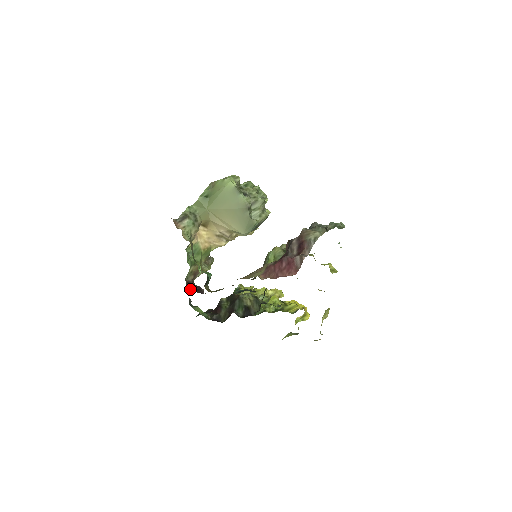
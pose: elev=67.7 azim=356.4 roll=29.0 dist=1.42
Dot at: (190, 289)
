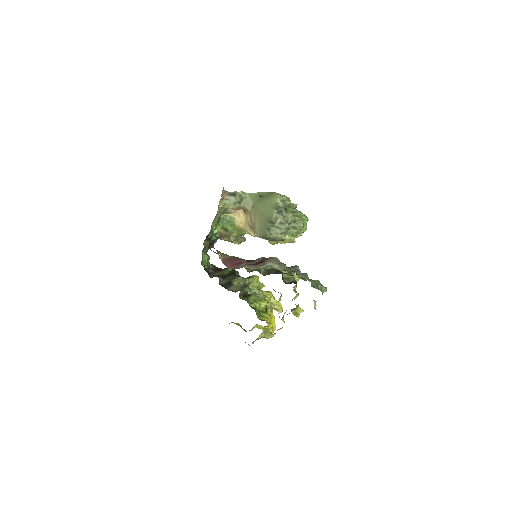
Dot at: occluded
